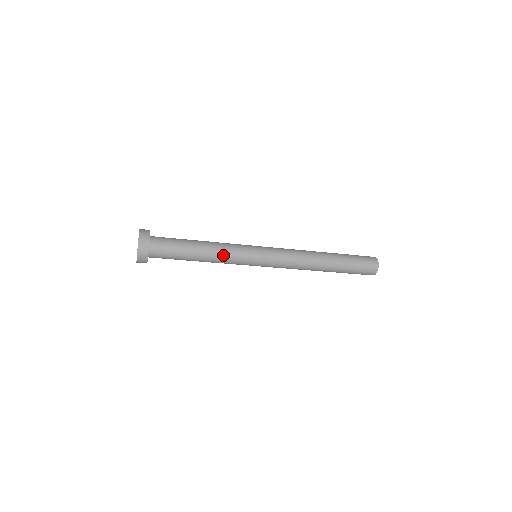
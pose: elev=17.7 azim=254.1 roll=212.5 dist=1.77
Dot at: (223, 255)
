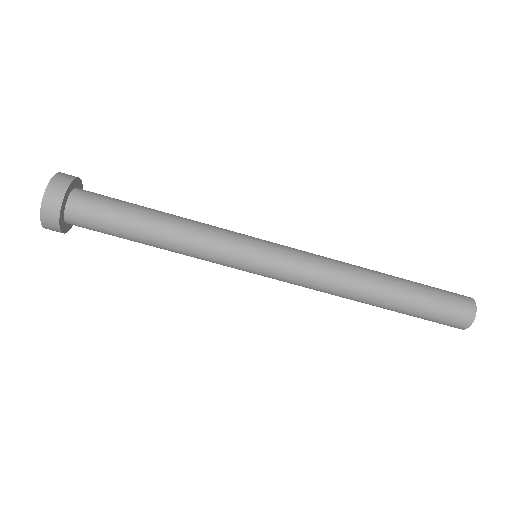
Dot at: (198, 230)
